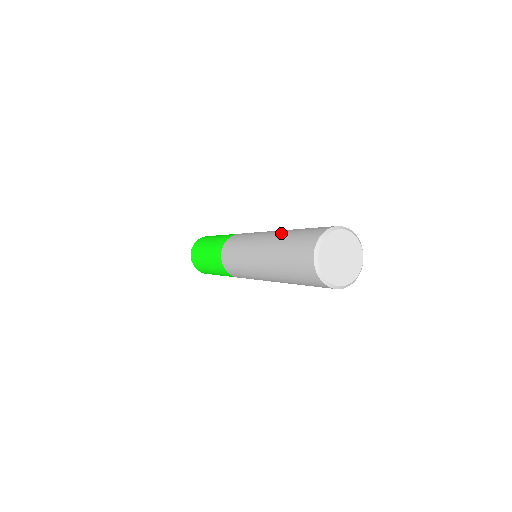
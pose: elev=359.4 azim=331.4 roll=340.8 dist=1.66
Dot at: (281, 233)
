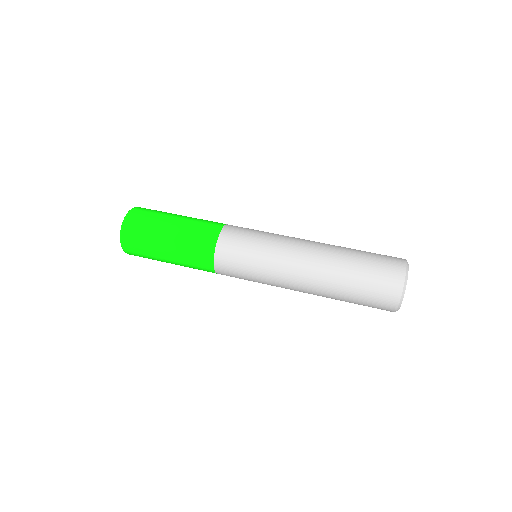
Dot at: (327, 281)
